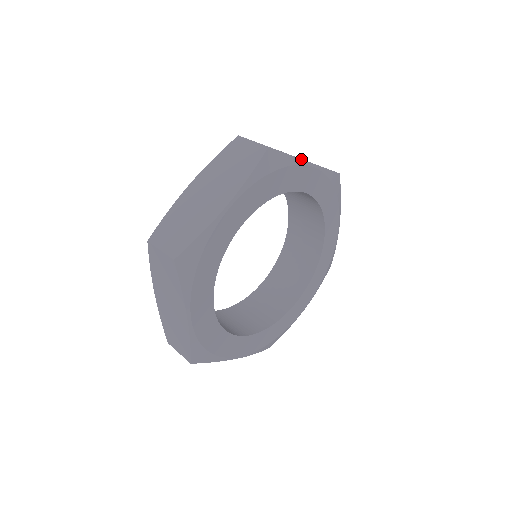
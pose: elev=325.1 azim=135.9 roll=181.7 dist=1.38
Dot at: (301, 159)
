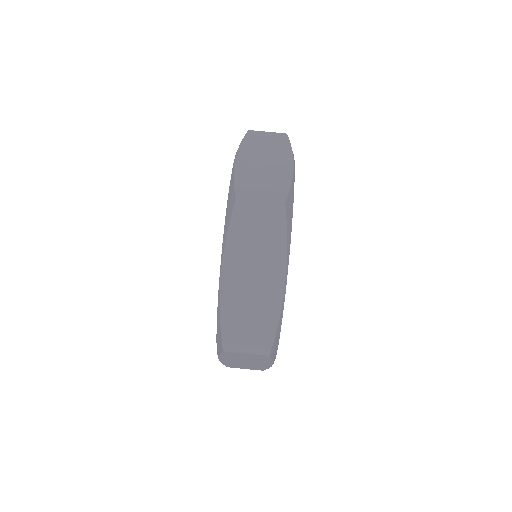
Dot at: (293, 176)
